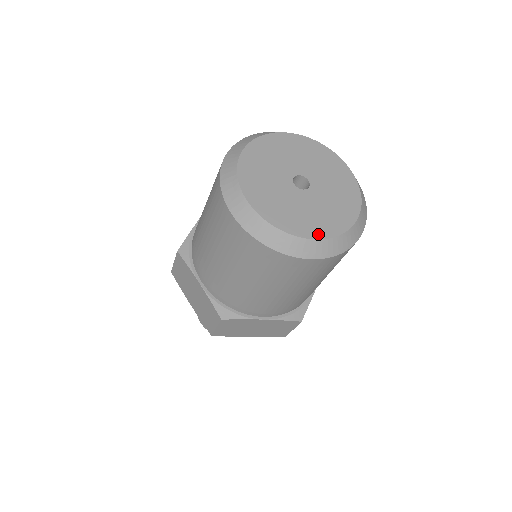
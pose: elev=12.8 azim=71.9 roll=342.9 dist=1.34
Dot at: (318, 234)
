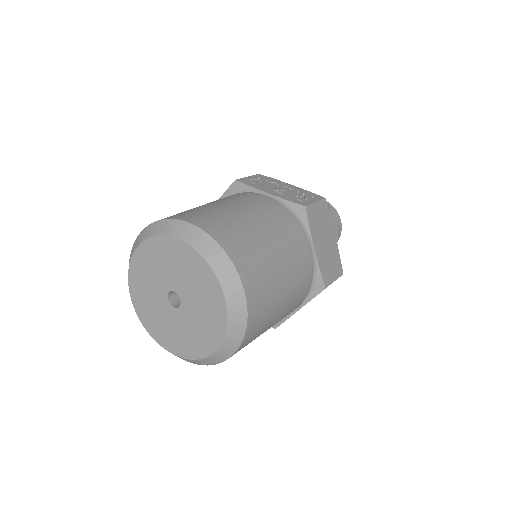
Dot at: (174, 350)
